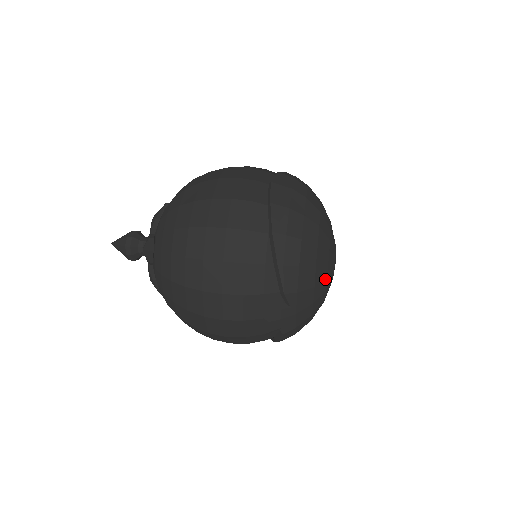
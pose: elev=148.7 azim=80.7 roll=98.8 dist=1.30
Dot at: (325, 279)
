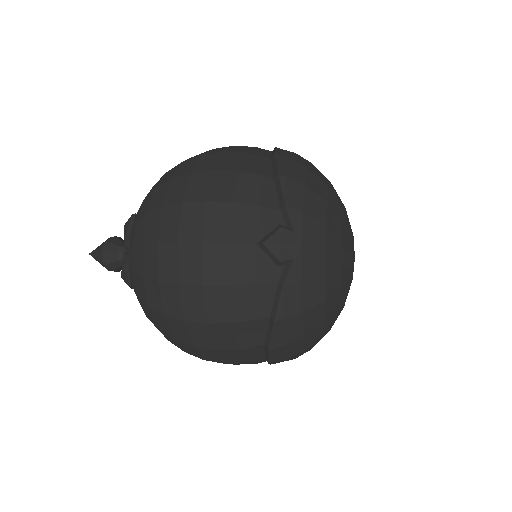
Dot at: (340, 233)
